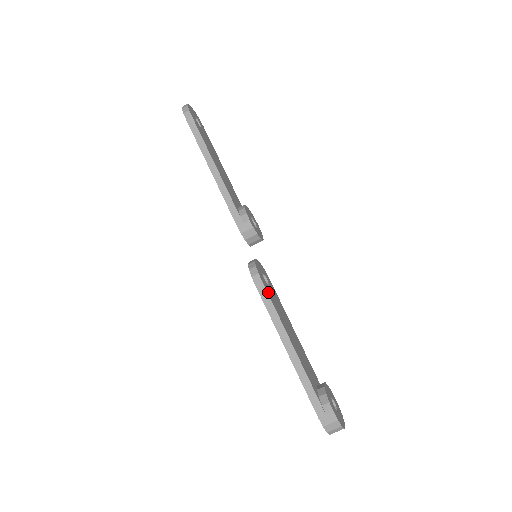
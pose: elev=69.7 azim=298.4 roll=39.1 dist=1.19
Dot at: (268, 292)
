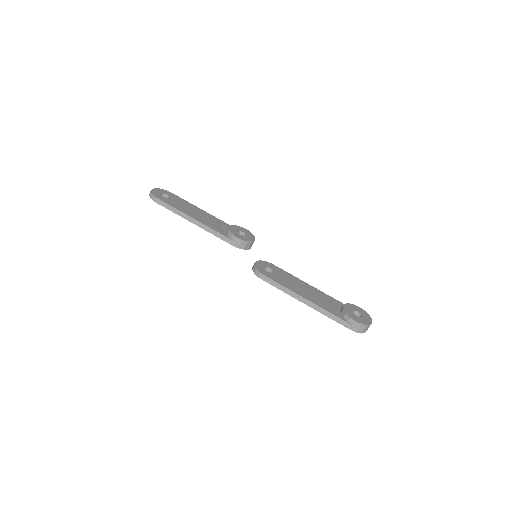
Dot at: (274, 279)
